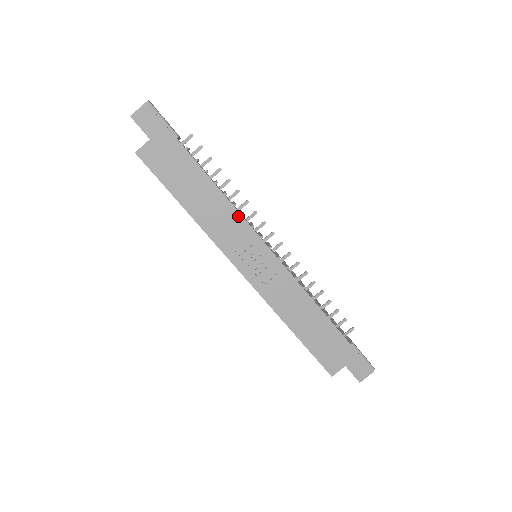
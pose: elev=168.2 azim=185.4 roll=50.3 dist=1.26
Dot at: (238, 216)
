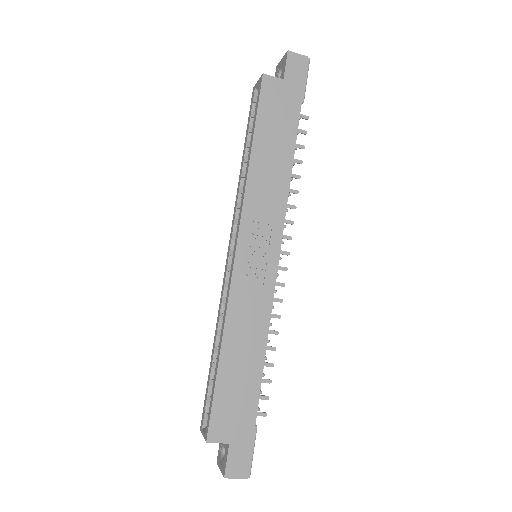
Dot at: (284, 205)
